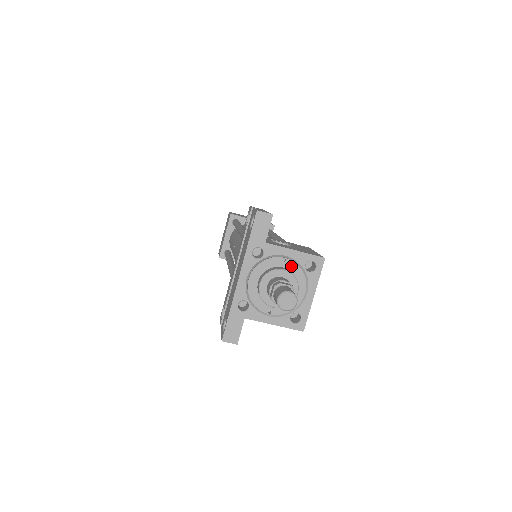
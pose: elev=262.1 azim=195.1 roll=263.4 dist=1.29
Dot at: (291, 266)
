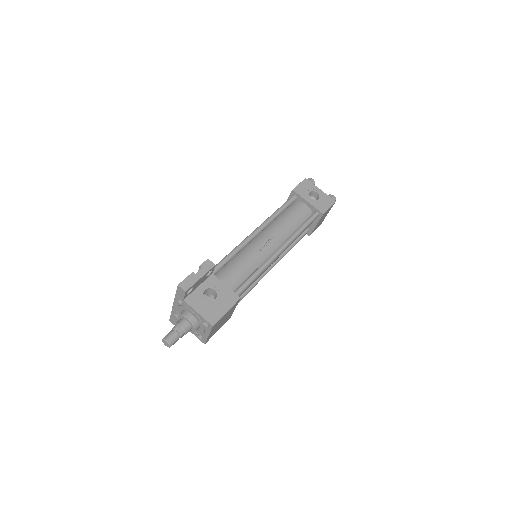
Dot at: (196, 317)
